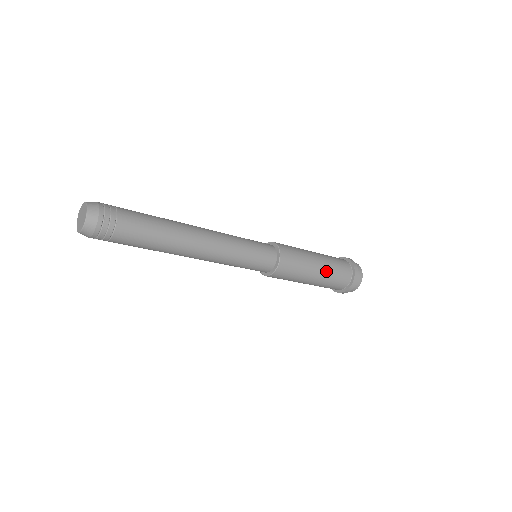
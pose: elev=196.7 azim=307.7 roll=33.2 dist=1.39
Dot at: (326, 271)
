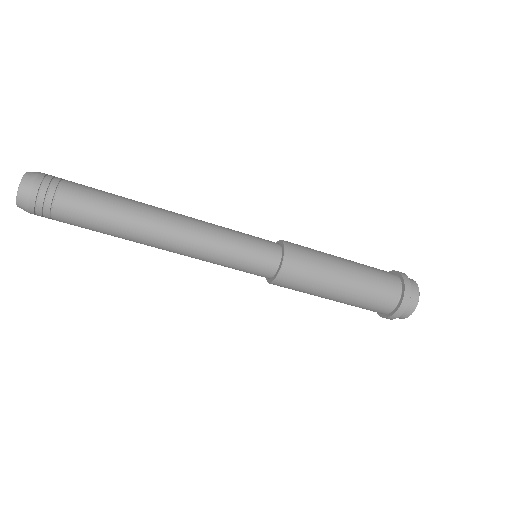
Dot at: (359, 274)
